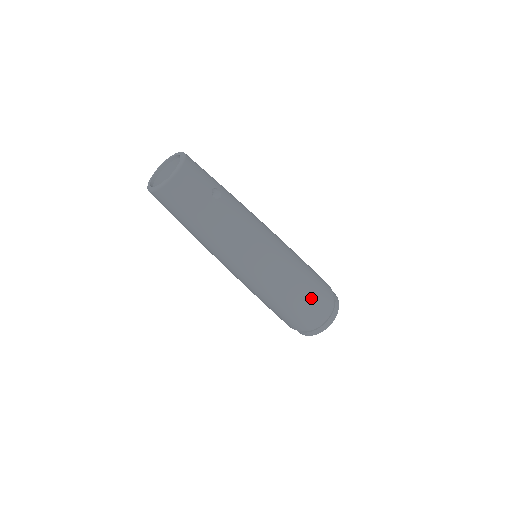
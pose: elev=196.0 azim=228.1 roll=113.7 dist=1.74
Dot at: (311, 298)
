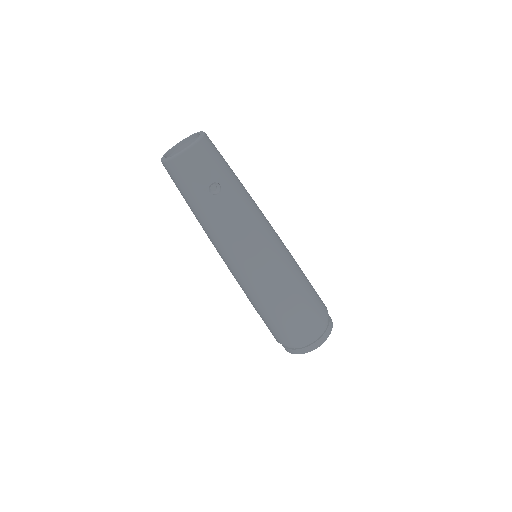
Dot at: (287, 322)
